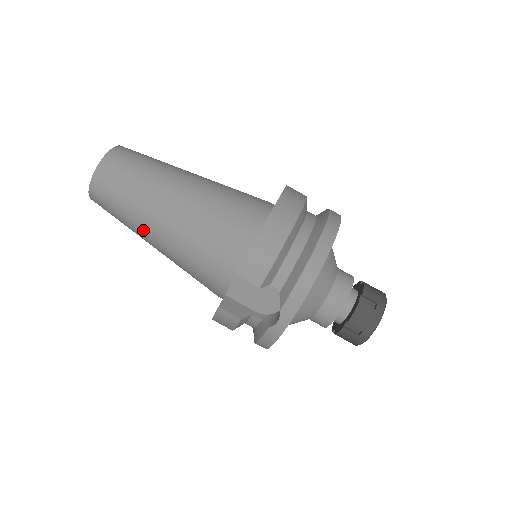
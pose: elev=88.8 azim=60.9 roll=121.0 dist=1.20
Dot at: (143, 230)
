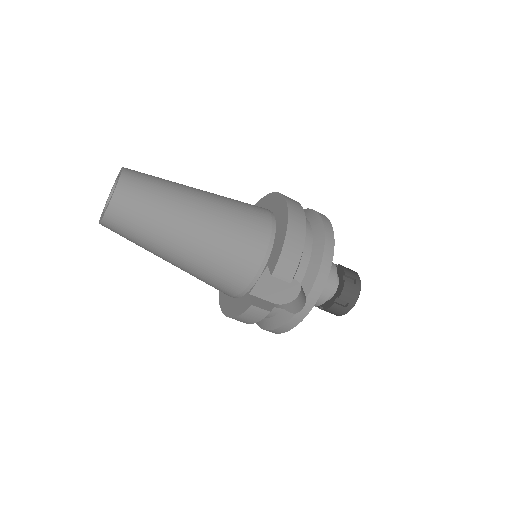
Dot at: (166, 247)
